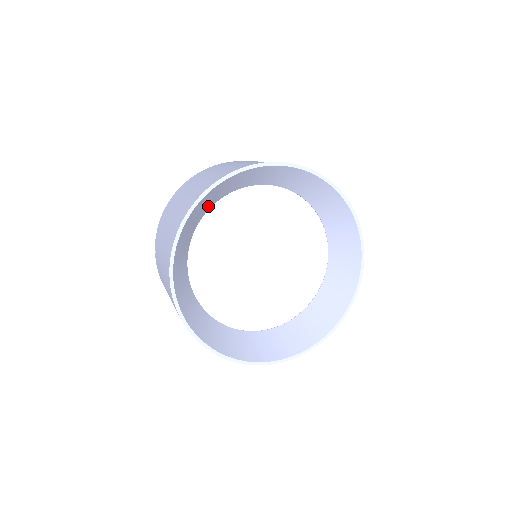
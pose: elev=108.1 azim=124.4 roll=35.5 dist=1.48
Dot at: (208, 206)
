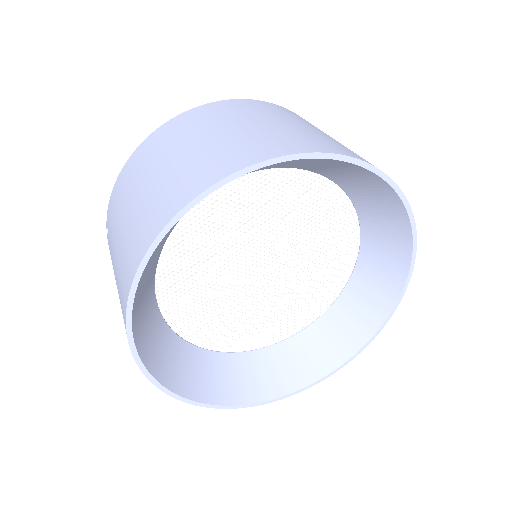
Dot at: occluded
